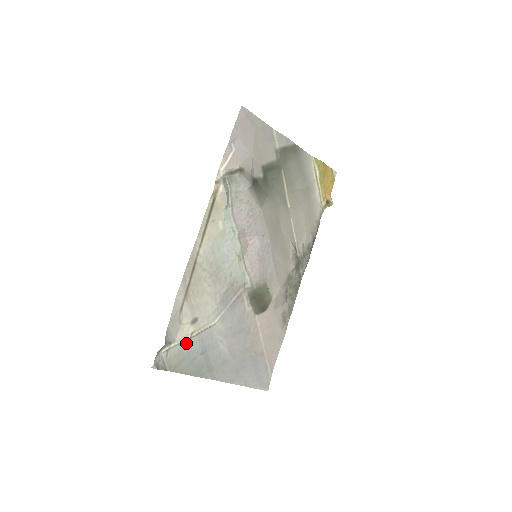
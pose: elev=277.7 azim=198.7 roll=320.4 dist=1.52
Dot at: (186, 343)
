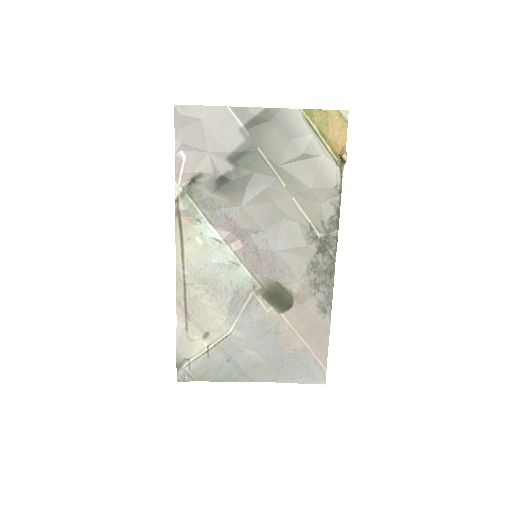
Dot at: (206, 355)
